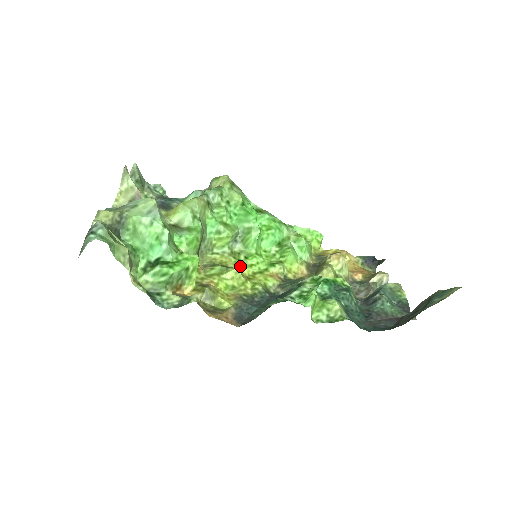
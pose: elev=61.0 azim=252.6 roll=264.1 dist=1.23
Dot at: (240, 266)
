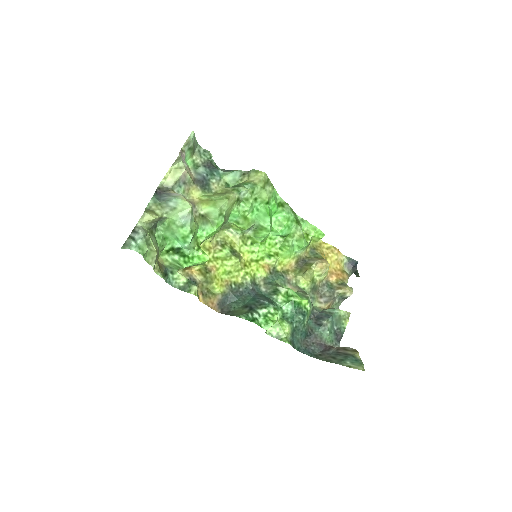
Dot at: (244, 251)
